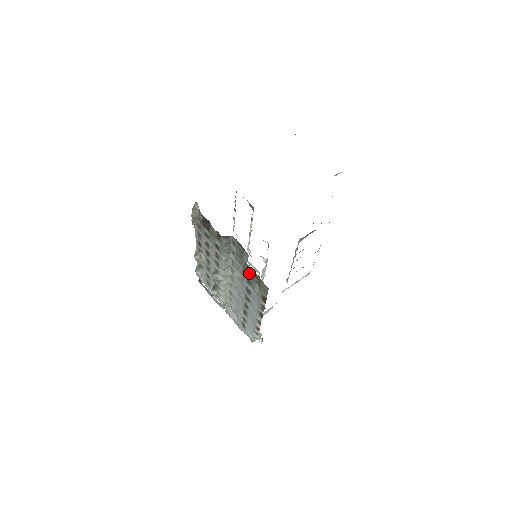
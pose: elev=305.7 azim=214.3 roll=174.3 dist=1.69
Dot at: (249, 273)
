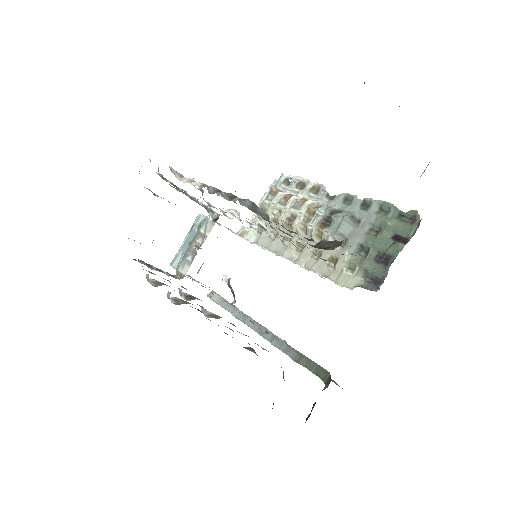
Dot at: occluded
